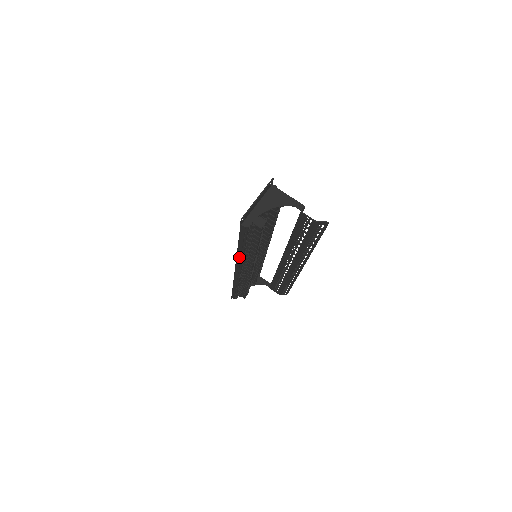
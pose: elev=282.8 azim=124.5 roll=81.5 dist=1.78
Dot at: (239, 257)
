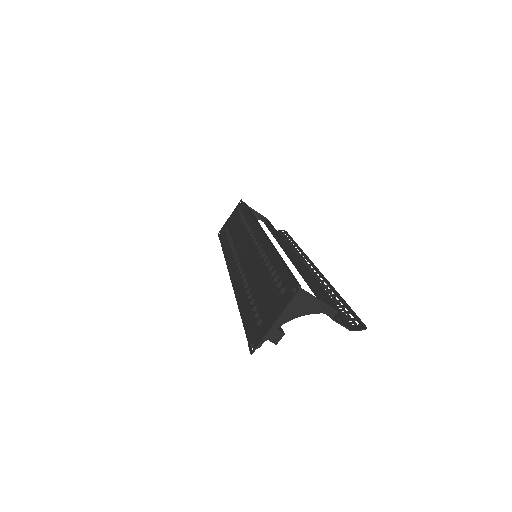
Dot at: occluded
